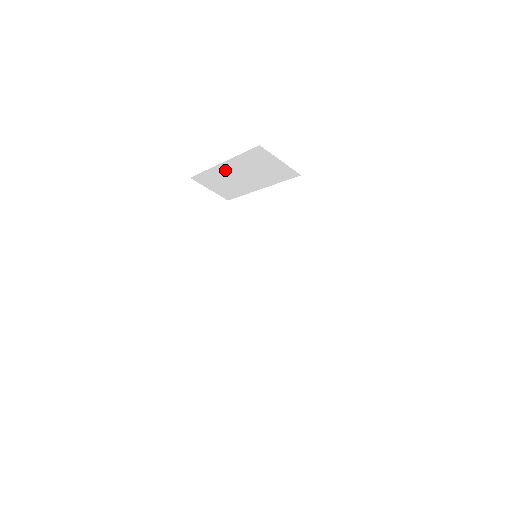
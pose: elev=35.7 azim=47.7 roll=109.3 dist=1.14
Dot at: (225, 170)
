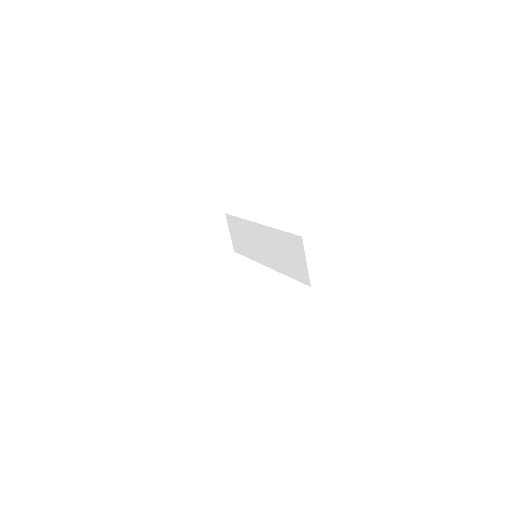
Dot at: (179, 237)
